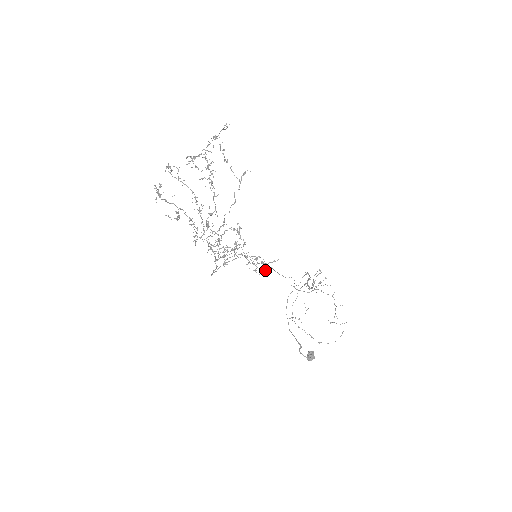
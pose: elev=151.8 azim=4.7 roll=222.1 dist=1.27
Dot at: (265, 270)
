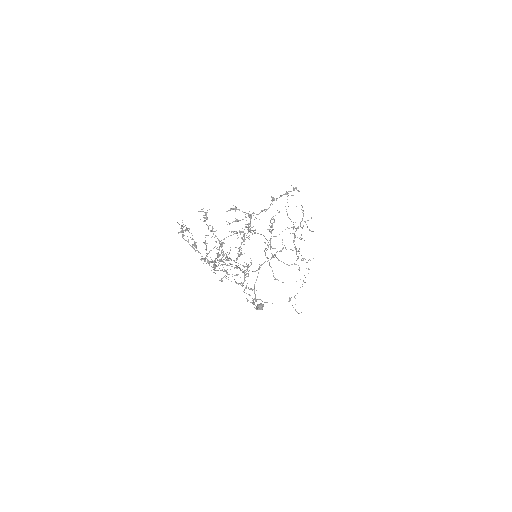
Dot at: (254, 303)
